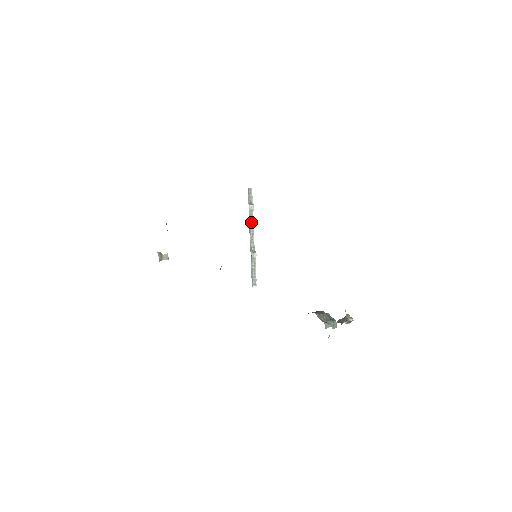
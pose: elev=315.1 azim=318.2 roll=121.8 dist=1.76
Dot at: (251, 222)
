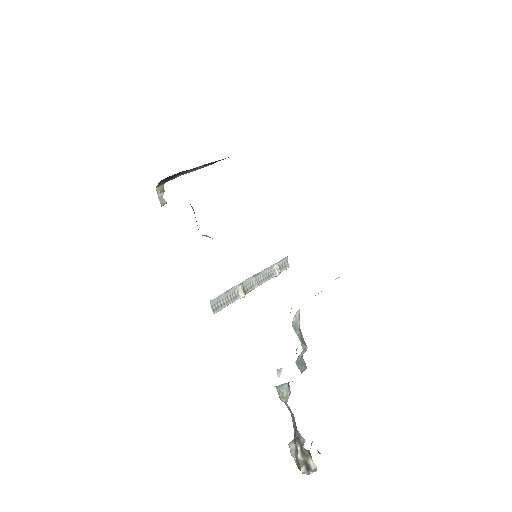
Dot at: (266, 276)
